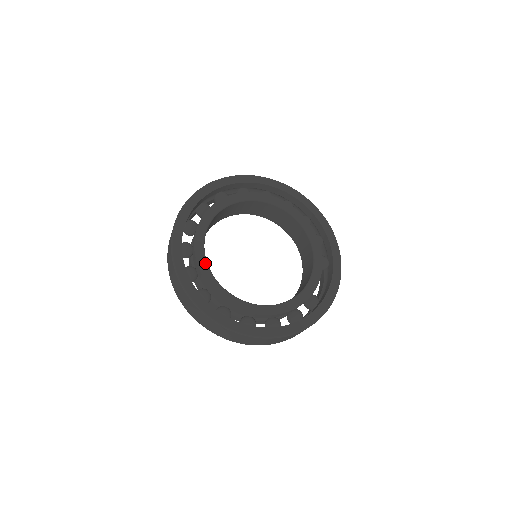
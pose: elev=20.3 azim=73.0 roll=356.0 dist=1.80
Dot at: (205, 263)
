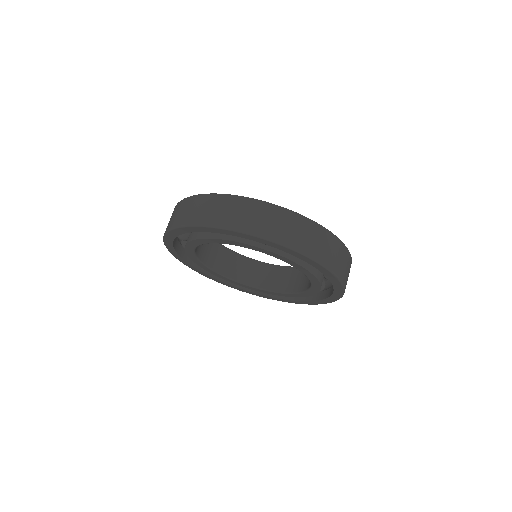
Dot at: occluded
